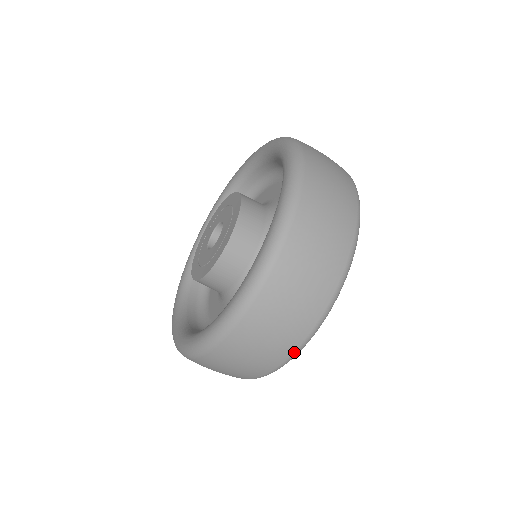
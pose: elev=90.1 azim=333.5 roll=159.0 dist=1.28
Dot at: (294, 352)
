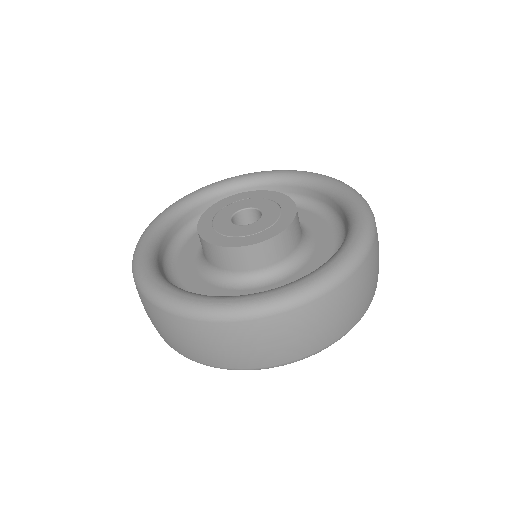
Dot at: (370, 303)
